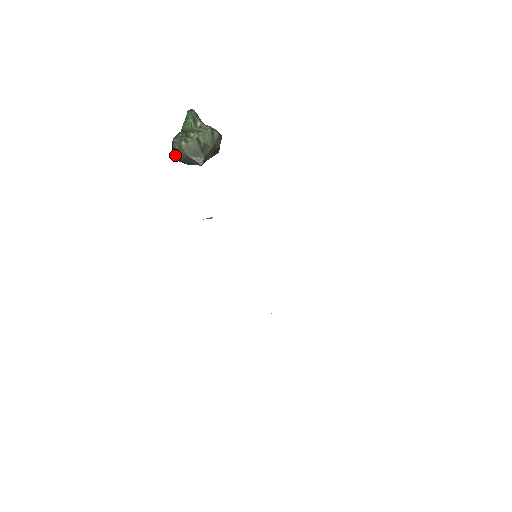
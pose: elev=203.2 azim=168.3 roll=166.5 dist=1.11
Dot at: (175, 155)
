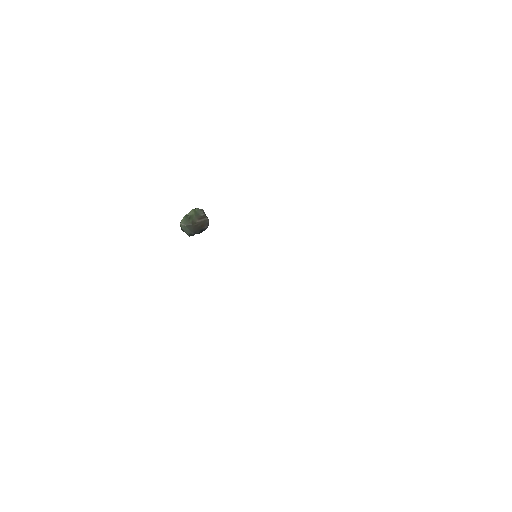
Dot at: occluded
